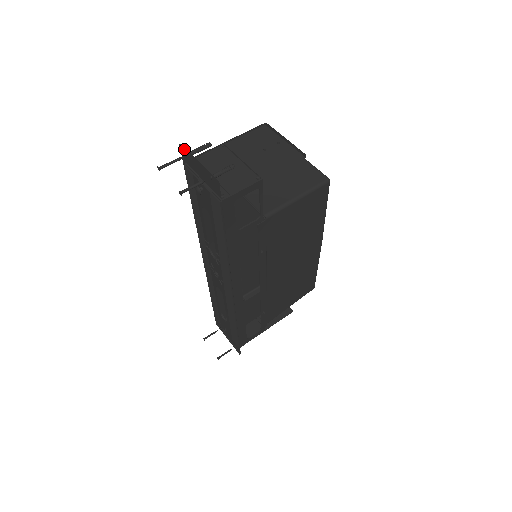
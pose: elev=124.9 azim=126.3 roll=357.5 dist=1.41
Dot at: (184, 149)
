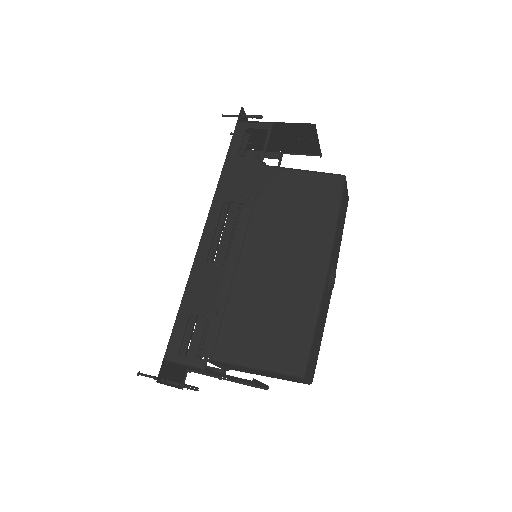
Dot at: occluded
